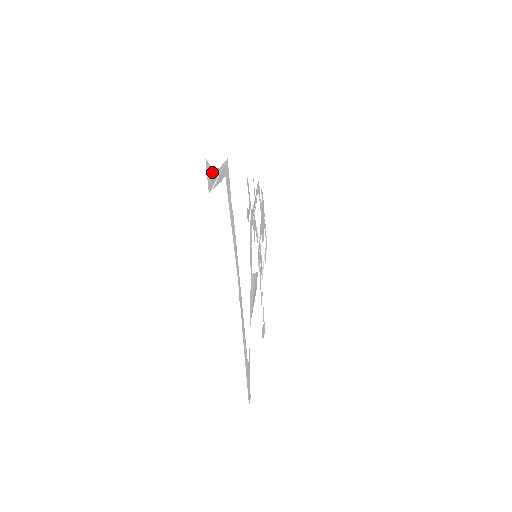
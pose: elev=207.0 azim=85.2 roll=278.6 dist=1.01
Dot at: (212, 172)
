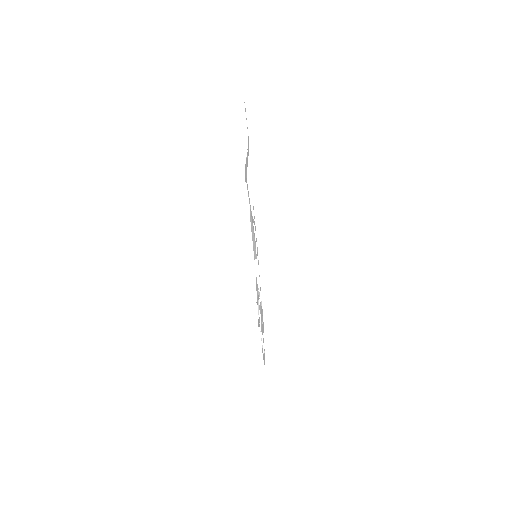
Dot at: occluded
